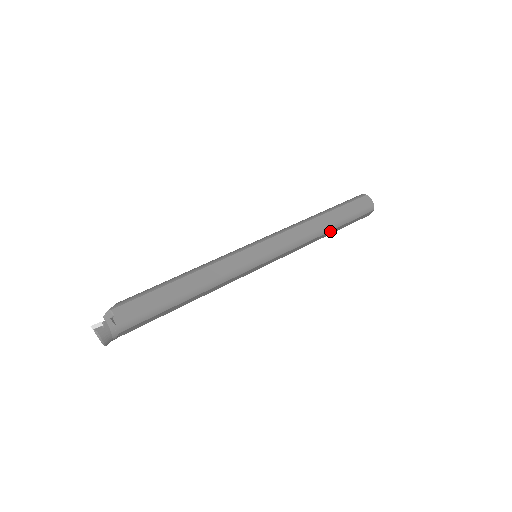
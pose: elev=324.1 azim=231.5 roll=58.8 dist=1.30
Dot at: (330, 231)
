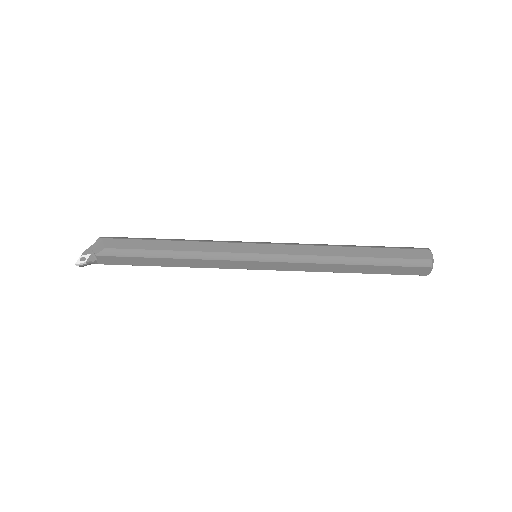
Dot at: occluded
